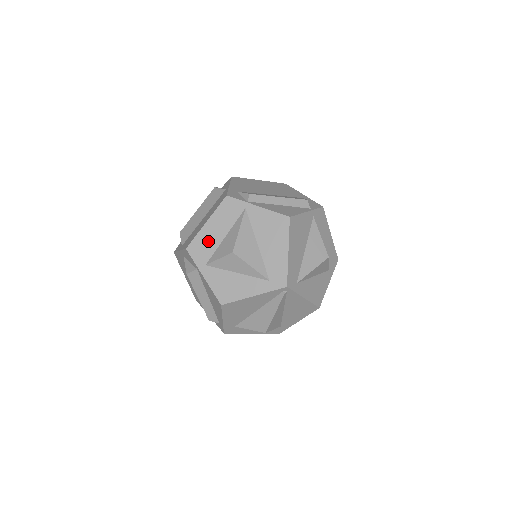
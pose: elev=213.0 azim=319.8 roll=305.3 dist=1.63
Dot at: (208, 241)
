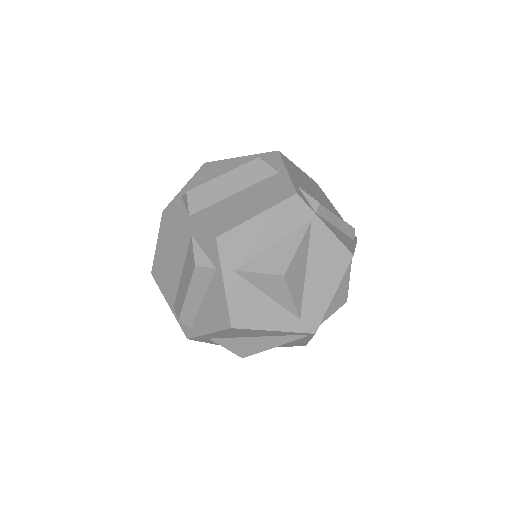
Dot at: (249, 241)
